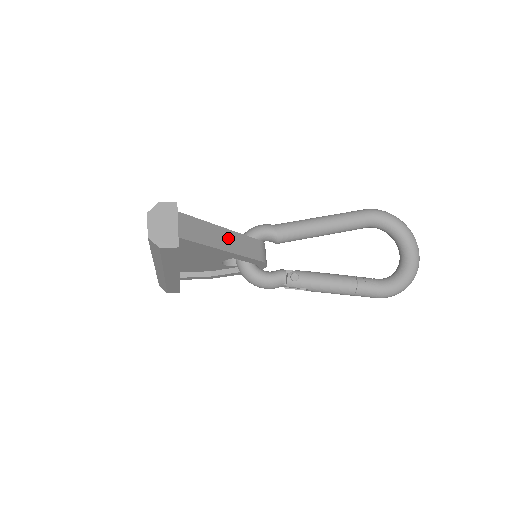
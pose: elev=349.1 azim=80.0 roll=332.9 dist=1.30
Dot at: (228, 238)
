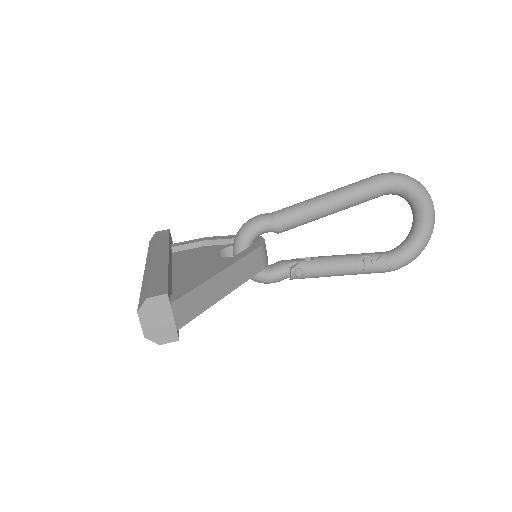
Dot at: (226, 279)
